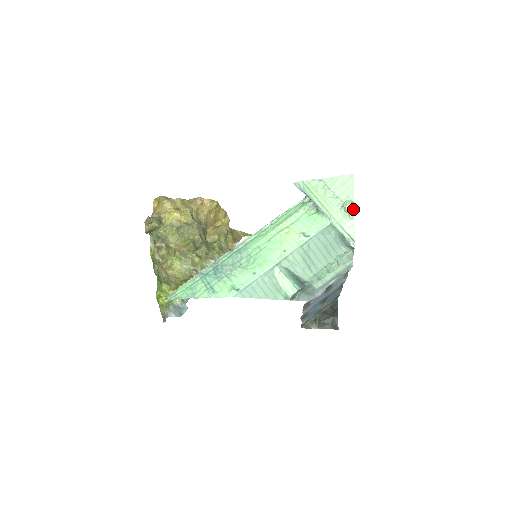
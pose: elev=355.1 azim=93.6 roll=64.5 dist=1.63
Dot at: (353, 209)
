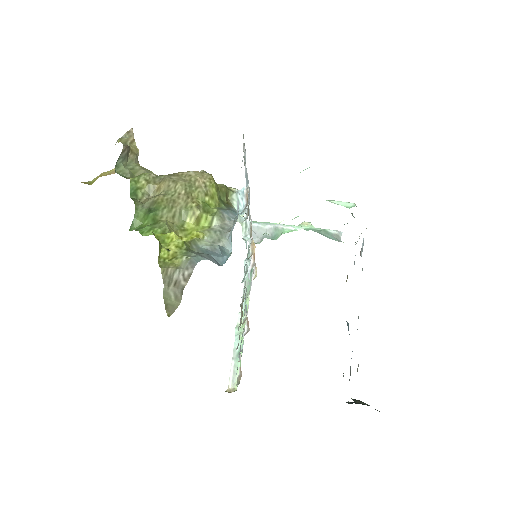
Dot at: (310, 223)
